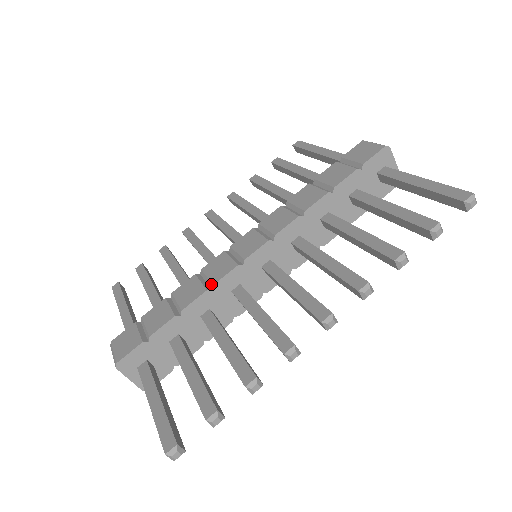
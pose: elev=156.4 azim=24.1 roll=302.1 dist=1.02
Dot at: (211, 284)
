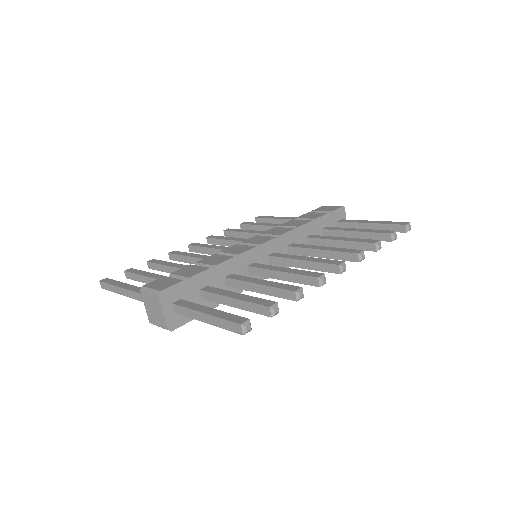
Dot at: (236, 255)
